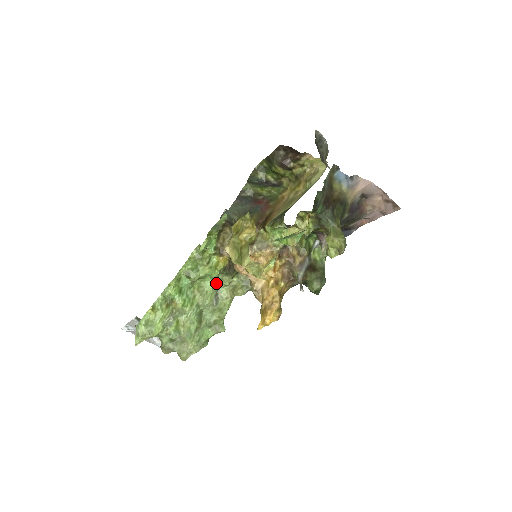
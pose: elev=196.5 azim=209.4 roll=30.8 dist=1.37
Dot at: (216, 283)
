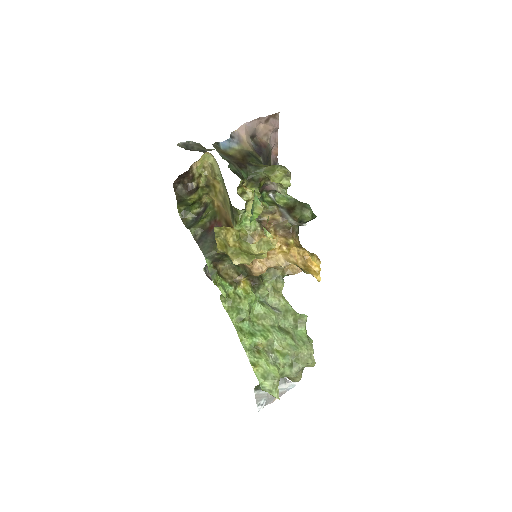
Dot at: (261, 302)
